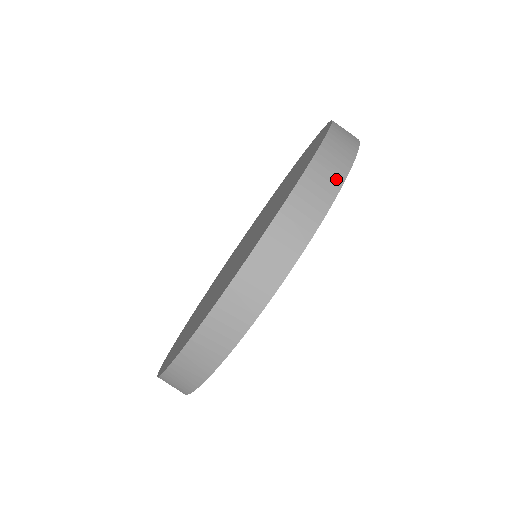
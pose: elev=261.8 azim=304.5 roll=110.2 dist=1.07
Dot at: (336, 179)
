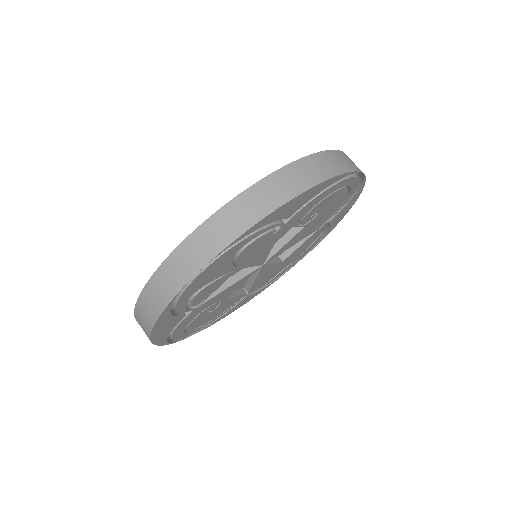
Dot at: occluded
